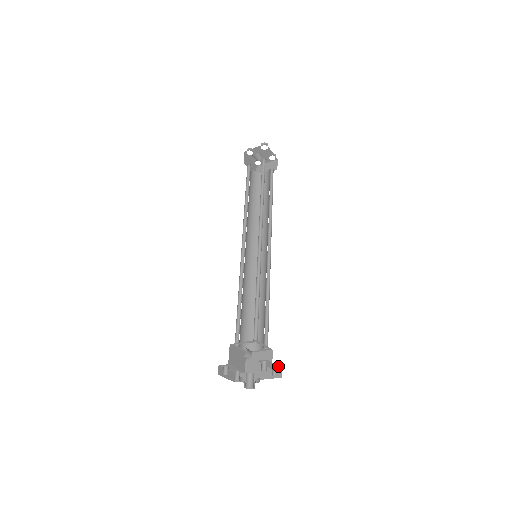
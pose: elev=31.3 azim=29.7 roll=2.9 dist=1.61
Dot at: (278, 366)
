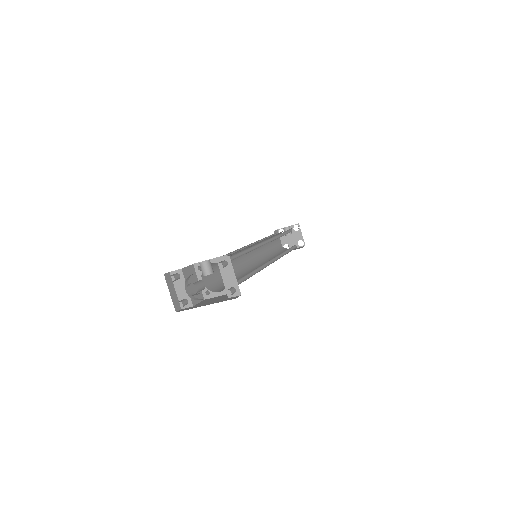
Dot at: (238, 286)
